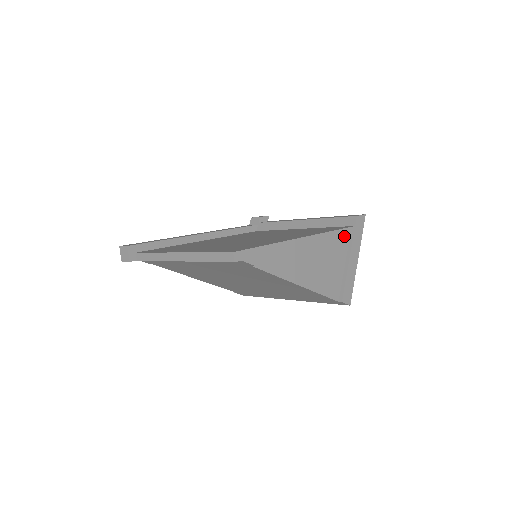
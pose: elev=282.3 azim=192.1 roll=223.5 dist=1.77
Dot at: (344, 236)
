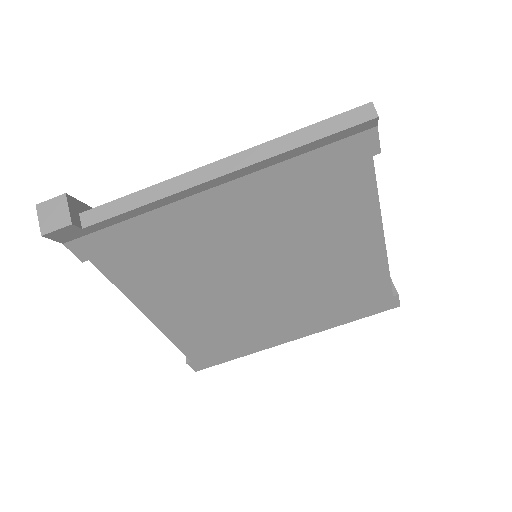
Dot at: occluded
